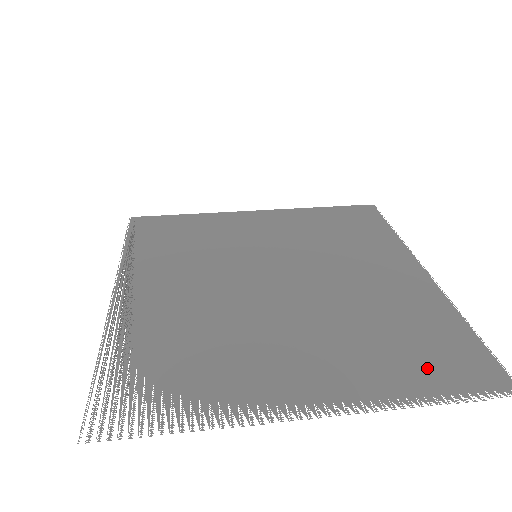
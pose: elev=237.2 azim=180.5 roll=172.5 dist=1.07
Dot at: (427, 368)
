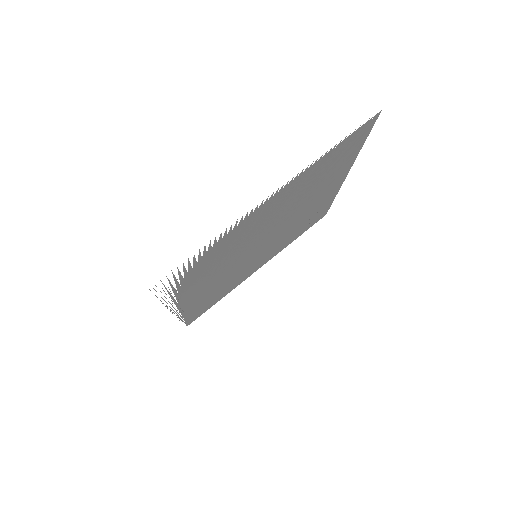
Dot at: (339, 154)
